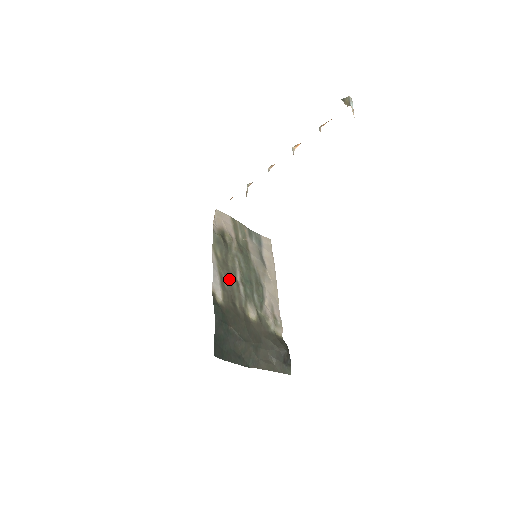
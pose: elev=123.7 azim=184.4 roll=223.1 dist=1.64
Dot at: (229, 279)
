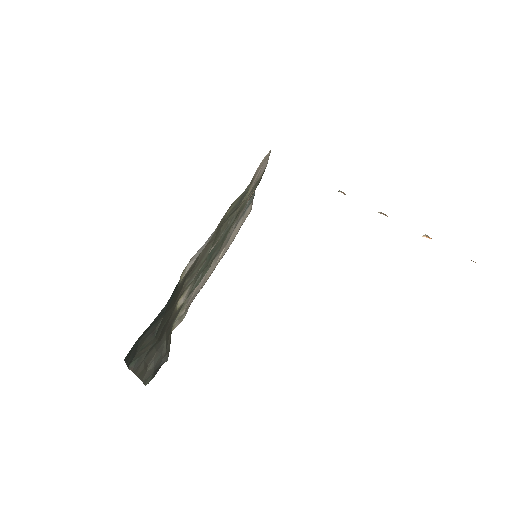
Dot at: (207, 248)
